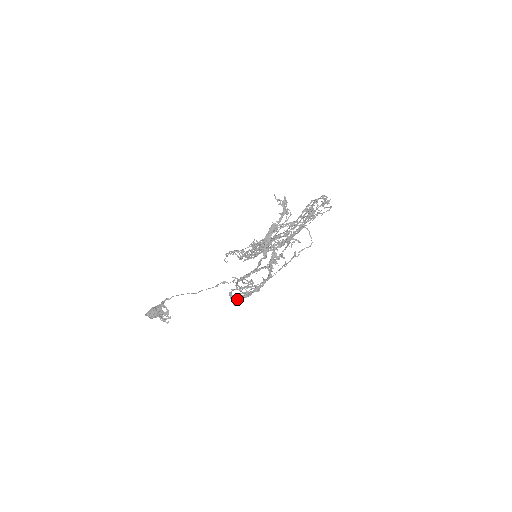
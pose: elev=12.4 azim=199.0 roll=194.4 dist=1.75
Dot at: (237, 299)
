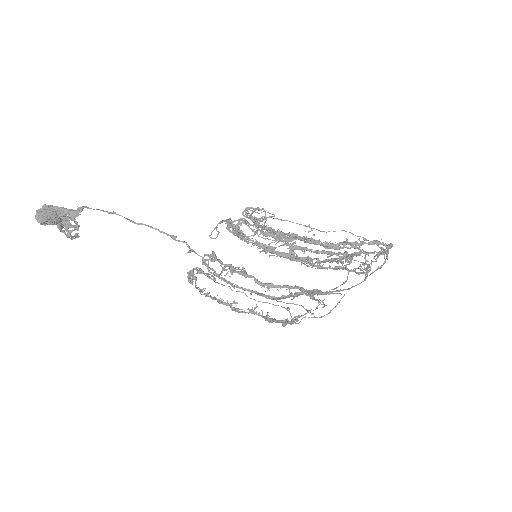
Dot at: occluded
